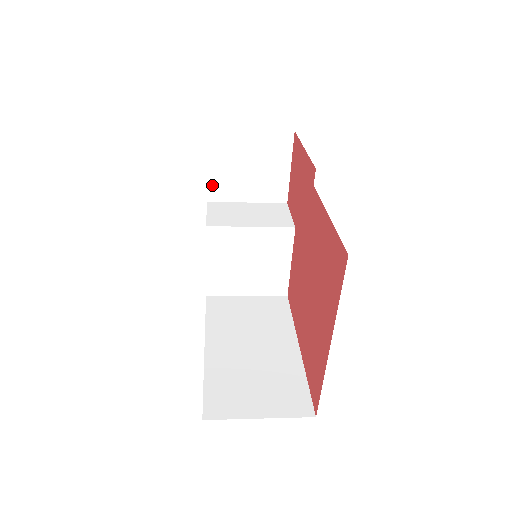
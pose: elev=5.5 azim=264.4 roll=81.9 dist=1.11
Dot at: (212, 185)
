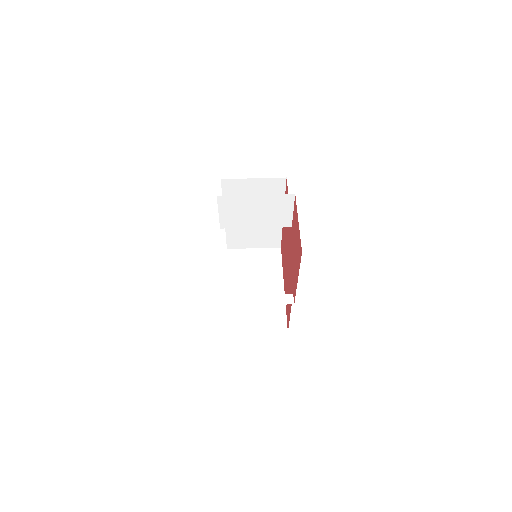
Dot at: occluded
